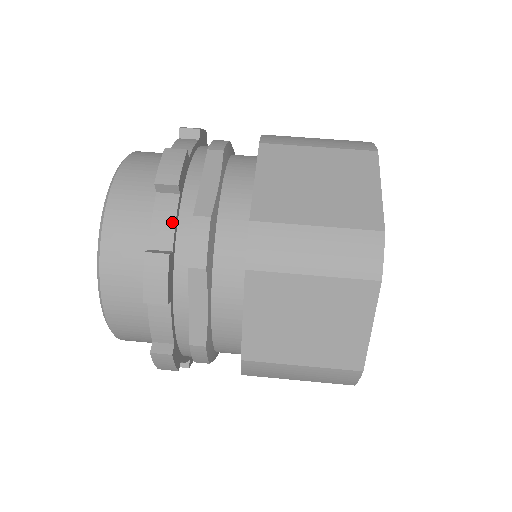
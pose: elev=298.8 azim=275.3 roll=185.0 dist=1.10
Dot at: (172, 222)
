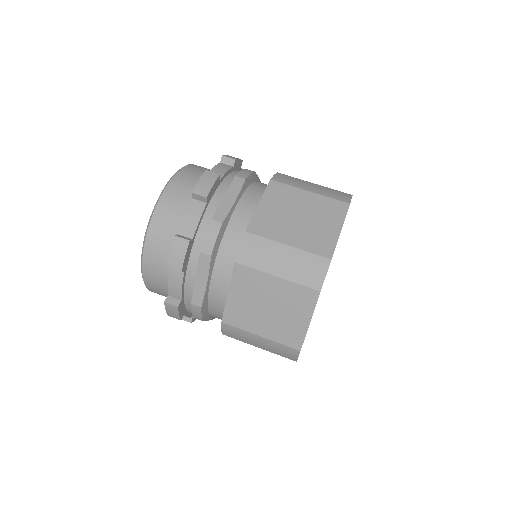
Dot at: (197, 220)
